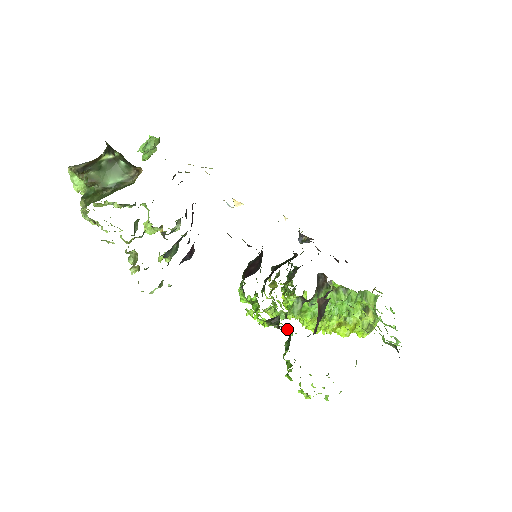
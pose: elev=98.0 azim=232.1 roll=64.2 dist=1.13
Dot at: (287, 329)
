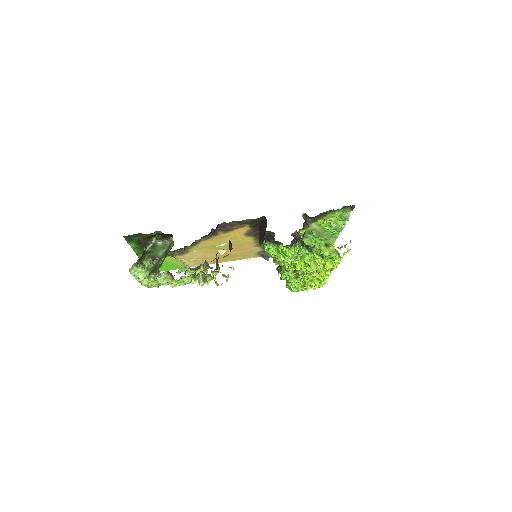
Dot at: (303, 248)
